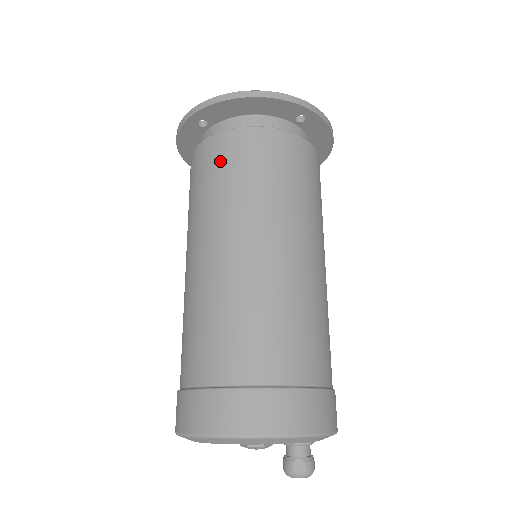
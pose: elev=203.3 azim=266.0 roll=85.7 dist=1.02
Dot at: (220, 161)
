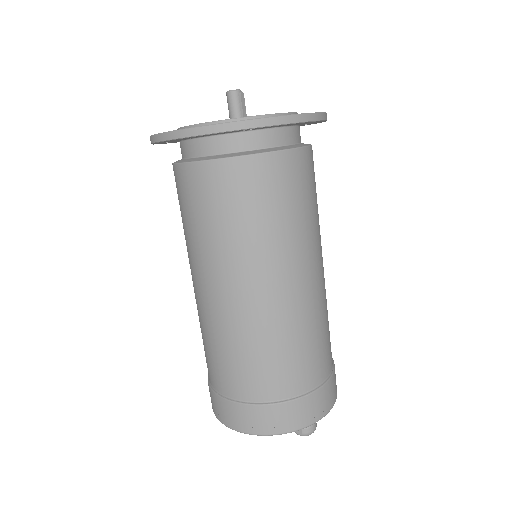
Dot at: (182, 198)
